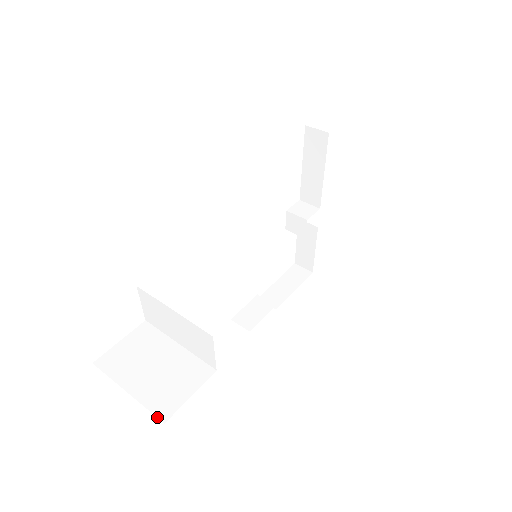
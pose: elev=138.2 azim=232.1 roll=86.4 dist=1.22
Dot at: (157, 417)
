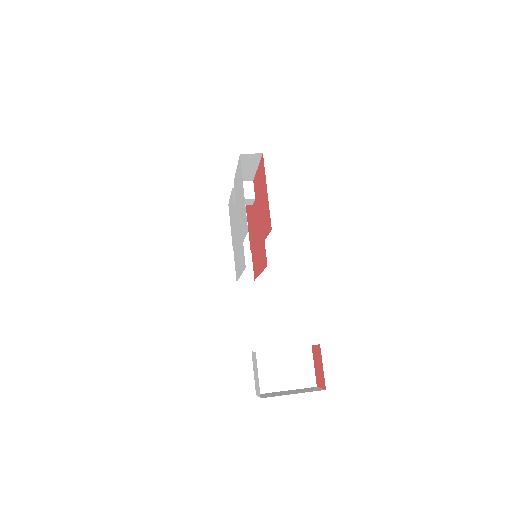
Dot at: (311, 387)
